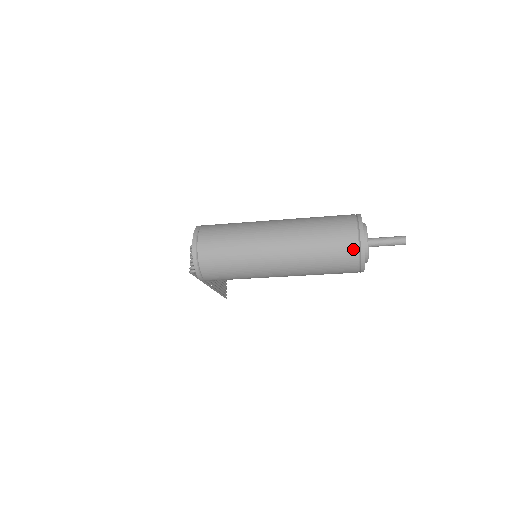
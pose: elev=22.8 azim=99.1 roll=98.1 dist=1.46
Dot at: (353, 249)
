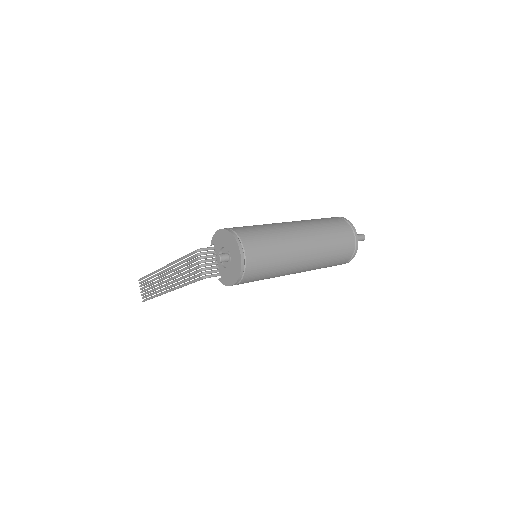
Dot at: (352, 247)
